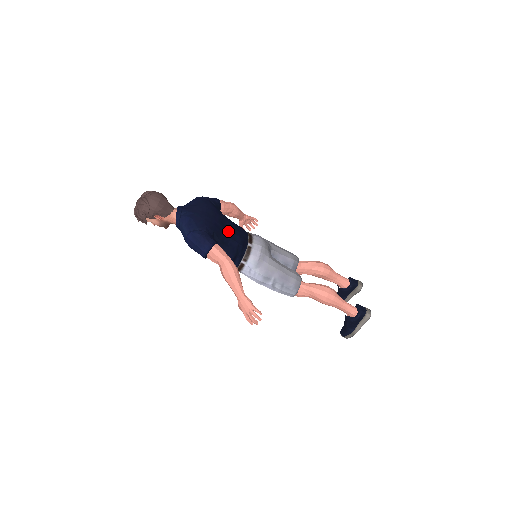
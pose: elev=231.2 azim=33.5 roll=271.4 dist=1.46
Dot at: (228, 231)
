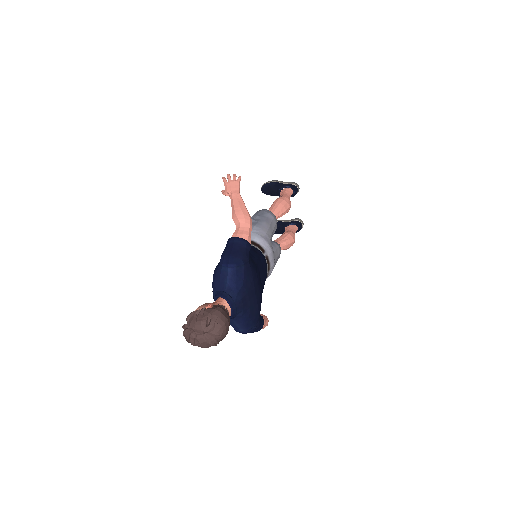
Dot at: (262, 286)
